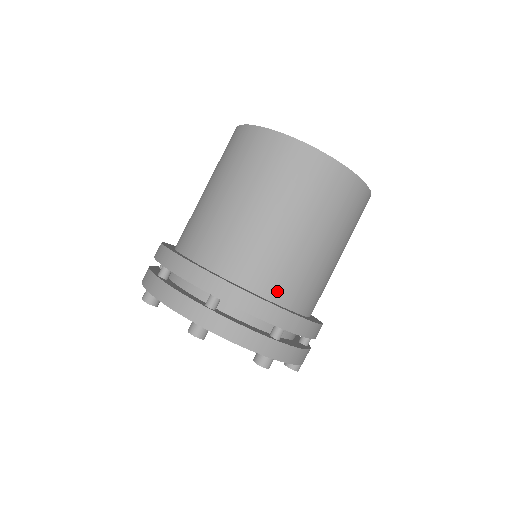
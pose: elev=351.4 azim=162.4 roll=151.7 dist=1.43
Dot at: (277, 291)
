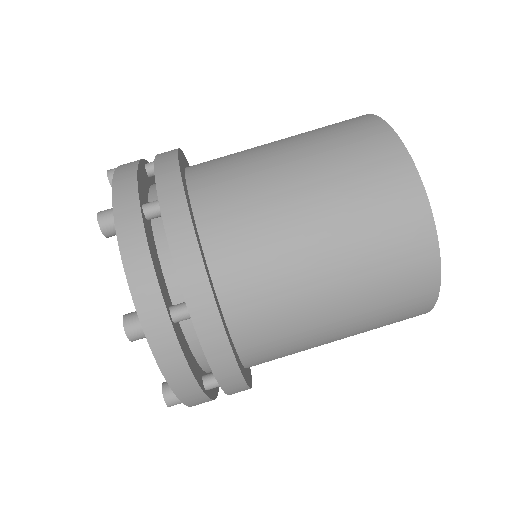
Dot at: (253, 348)
